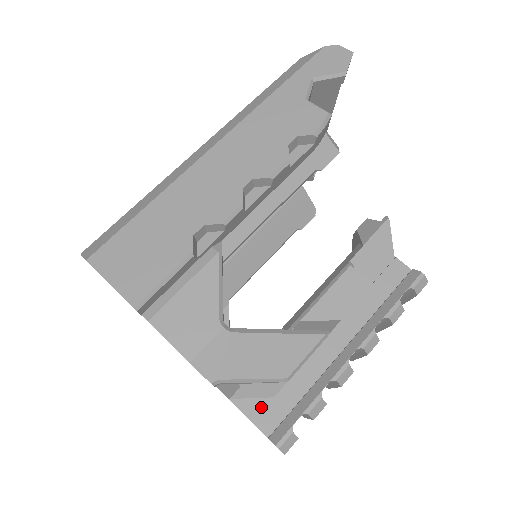
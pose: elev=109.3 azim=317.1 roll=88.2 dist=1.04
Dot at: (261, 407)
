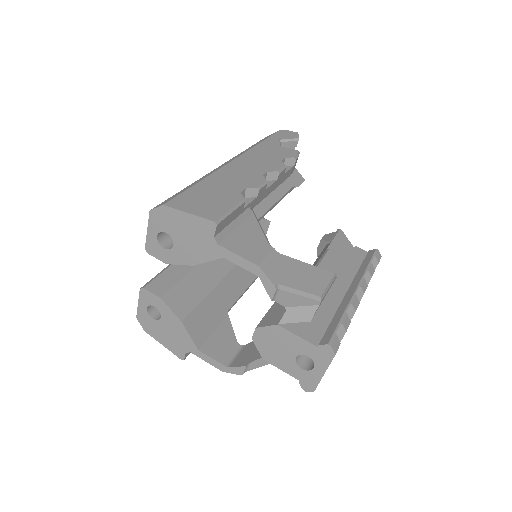
Dot at: (304, 328)
